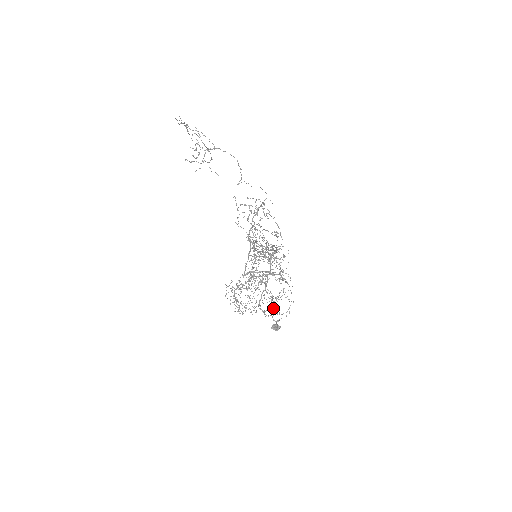
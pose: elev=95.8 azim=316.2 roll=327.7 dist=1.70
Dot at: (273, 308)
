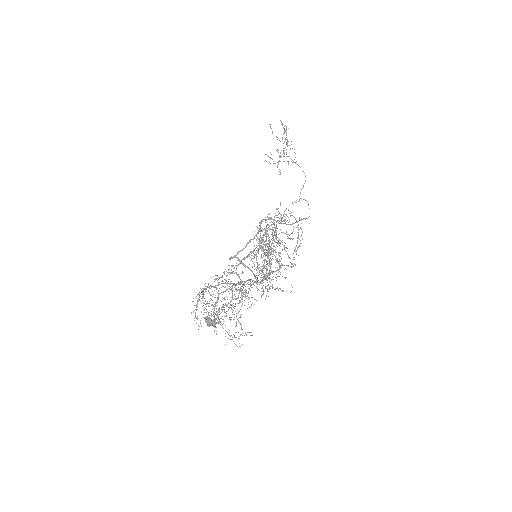
Dot at: (226, 305)
